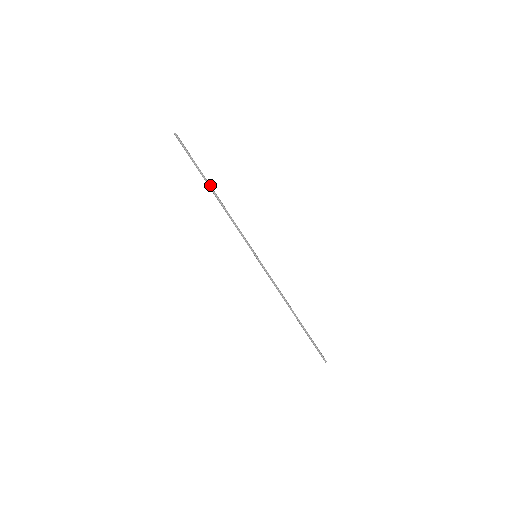
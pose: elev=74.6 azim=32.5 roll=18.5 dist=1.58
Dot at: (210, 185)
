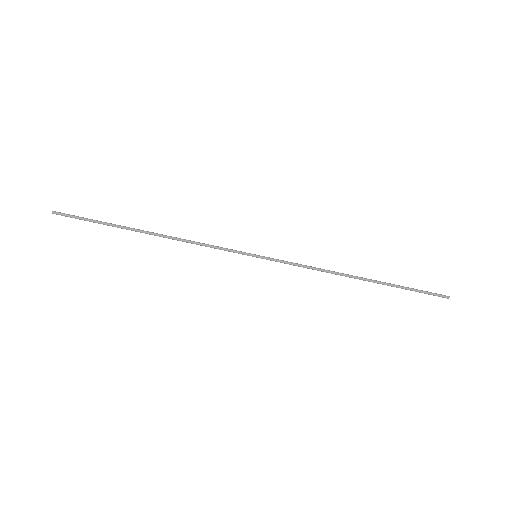
Dot at: (137, 230)
